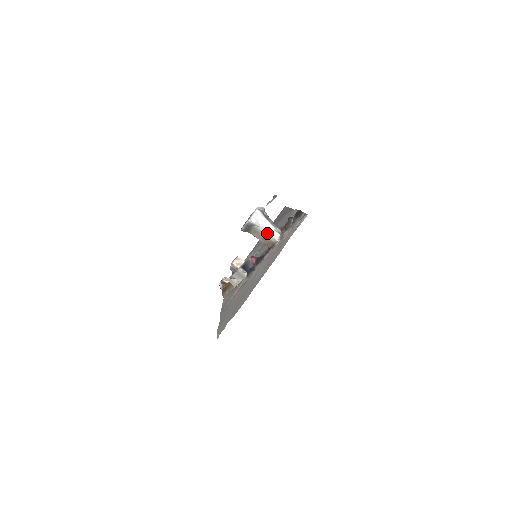
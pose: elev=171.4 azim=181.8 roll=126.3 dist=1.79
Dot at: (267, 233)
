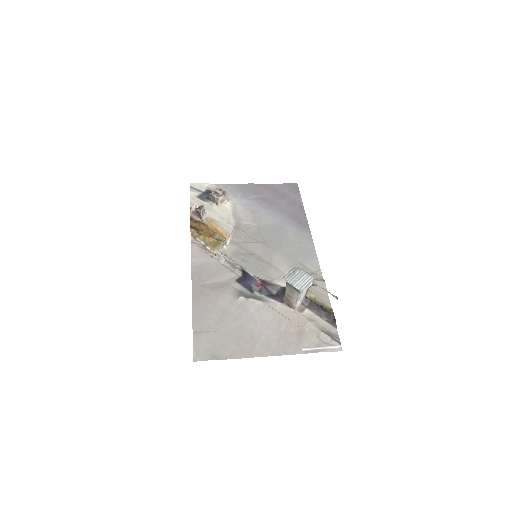
Dot at: (297, 300)
